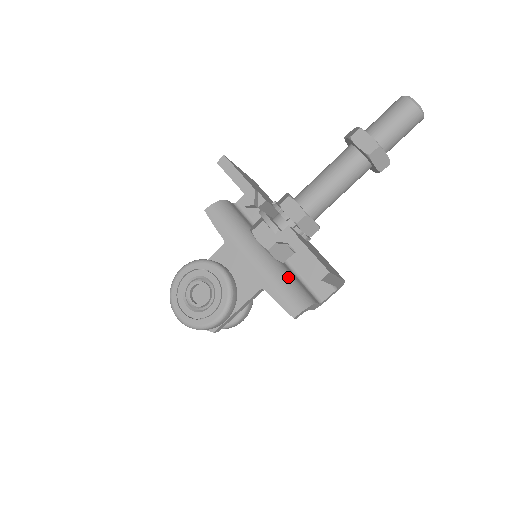
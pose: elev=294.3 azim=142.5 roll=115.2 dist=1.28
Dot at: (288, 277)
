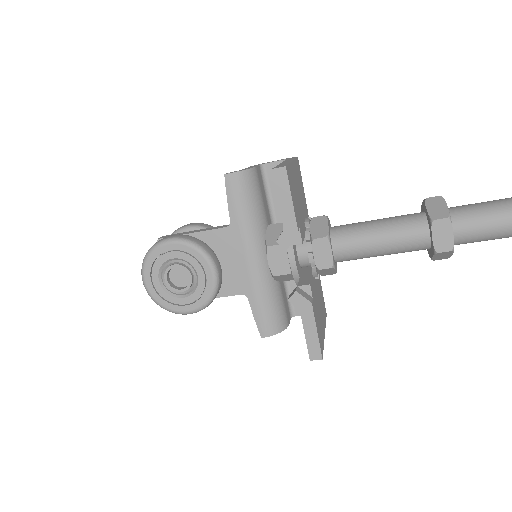
Dot at: (277, 293)
